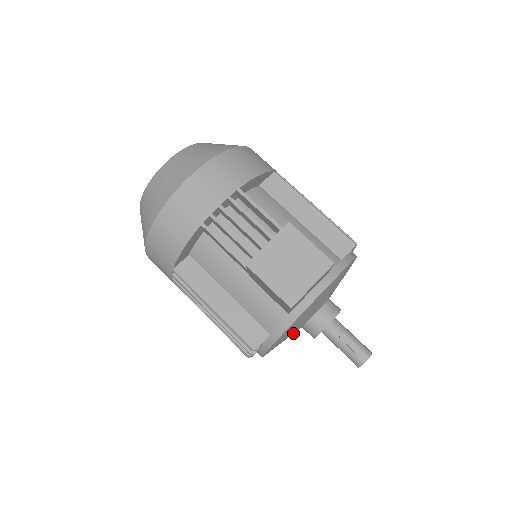
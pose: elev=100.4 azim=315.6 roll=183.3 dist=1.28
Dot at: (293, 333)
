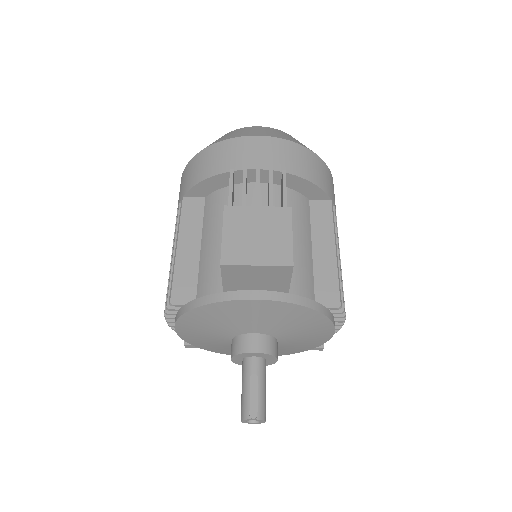
Dot at: (219, 336)
